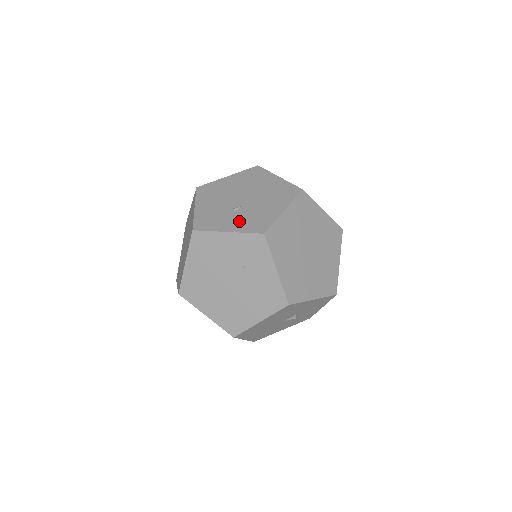
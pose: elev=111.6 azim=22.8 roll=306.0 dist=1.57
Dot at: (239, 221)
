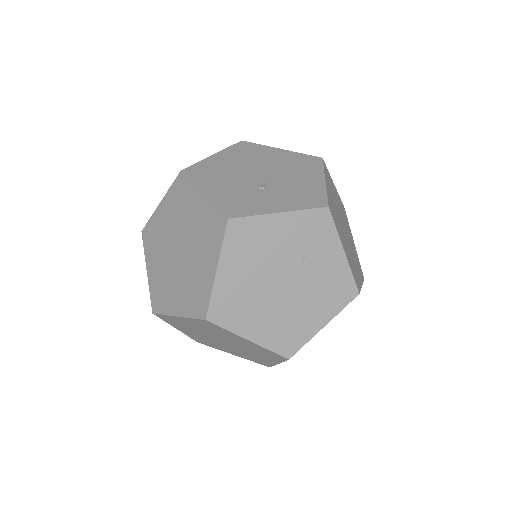
Dot at: (282, 198)
